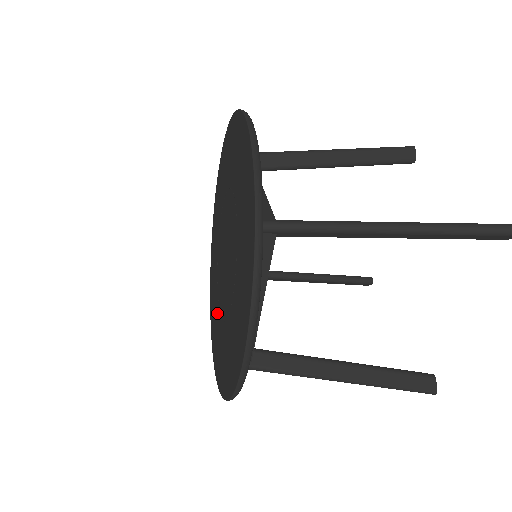
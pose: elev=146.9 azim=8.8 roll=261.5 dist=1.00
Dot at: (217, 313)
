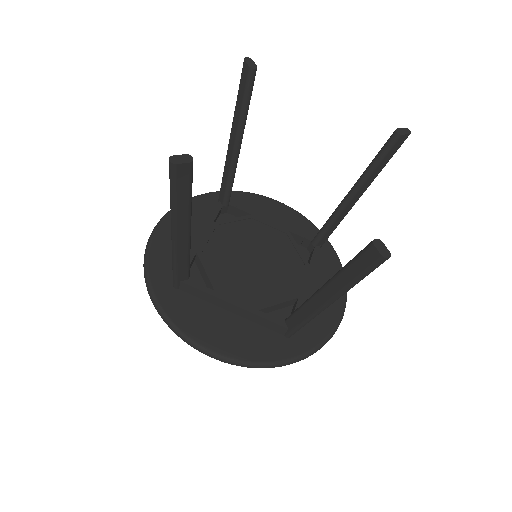
Dot at: occluded
